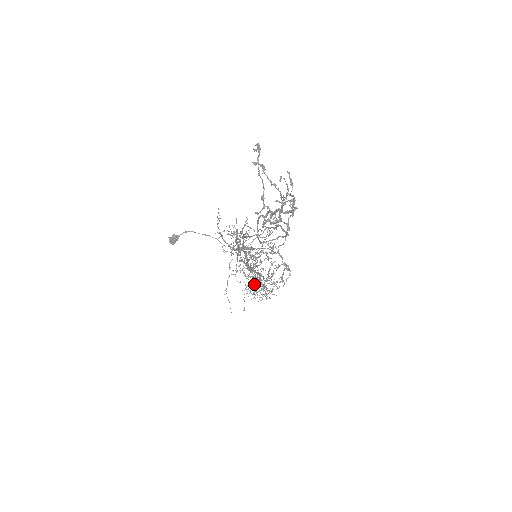
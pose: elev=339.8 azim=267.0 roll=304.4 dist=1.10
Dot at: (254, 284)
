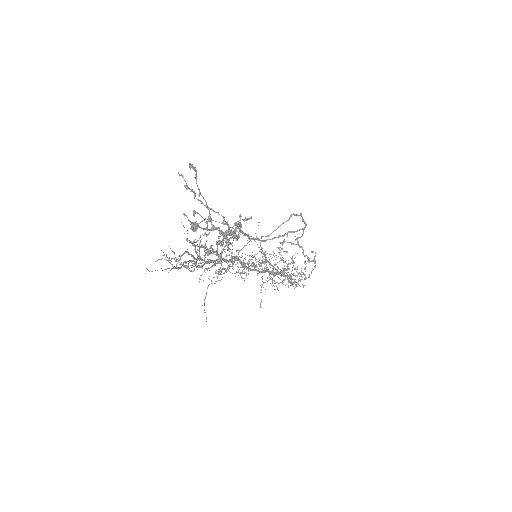
Dot at: occluded
